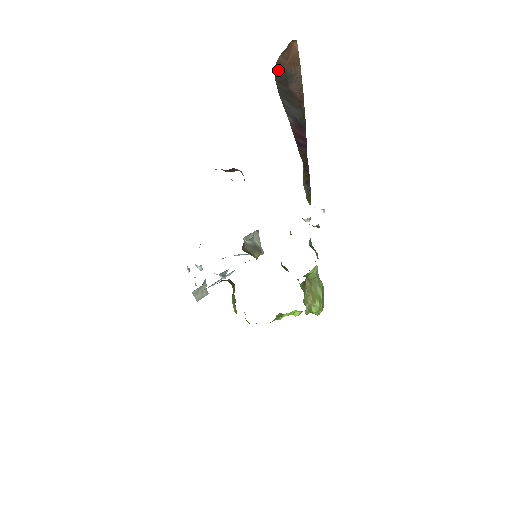
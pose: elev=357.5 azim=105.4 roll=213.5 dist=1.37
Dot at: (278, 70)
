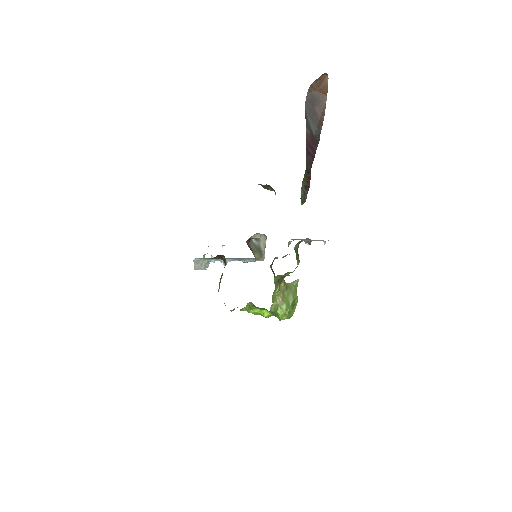
Dot at: (310, 92)
